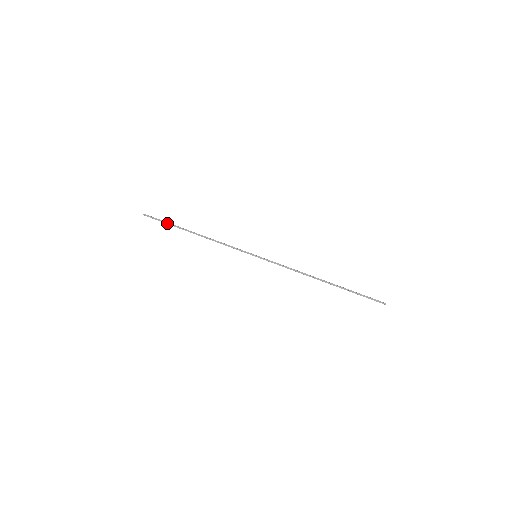
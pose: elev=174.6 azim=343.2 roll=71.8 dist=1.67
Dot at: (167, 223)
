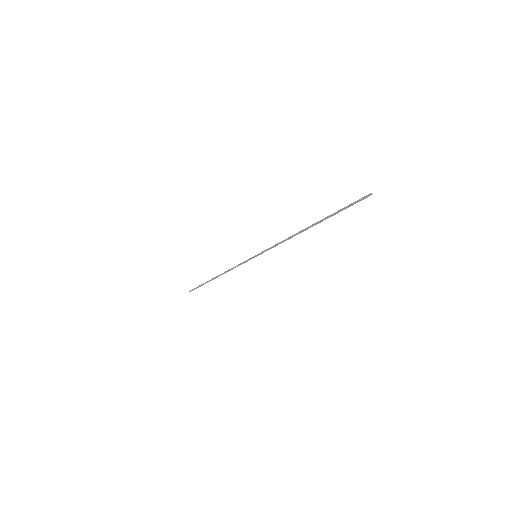
Dot at: (201, 285)
